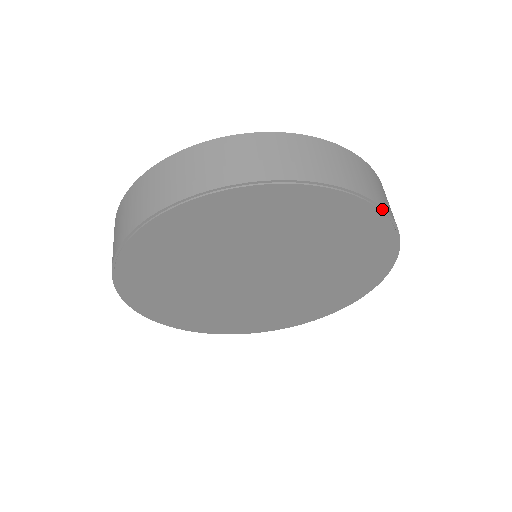
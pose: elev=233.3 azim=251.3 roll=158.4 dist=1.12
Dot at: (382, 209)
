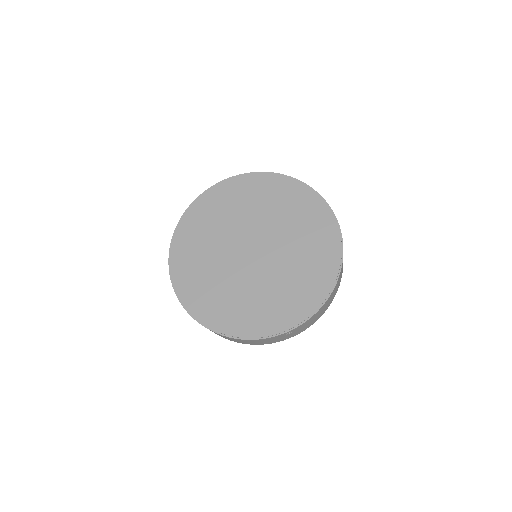
Dot at: (311, 189)
